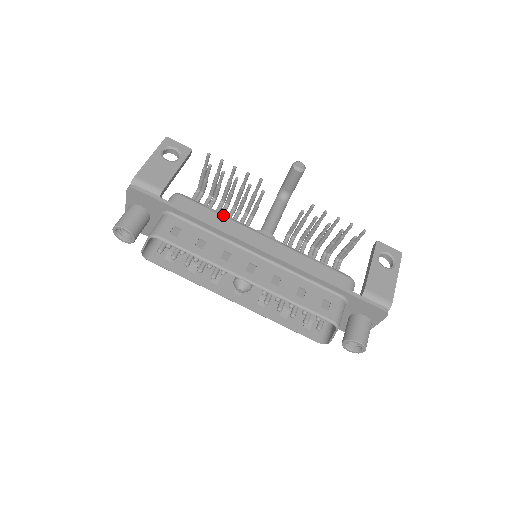
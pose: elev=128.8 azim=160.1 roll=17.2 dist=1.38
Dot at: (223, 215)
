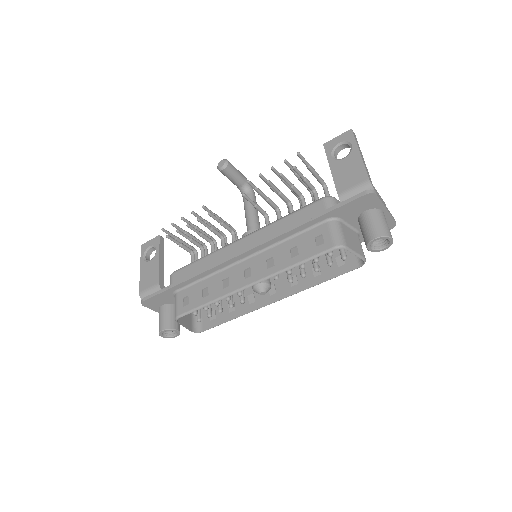
Dot at: (205, 257)
